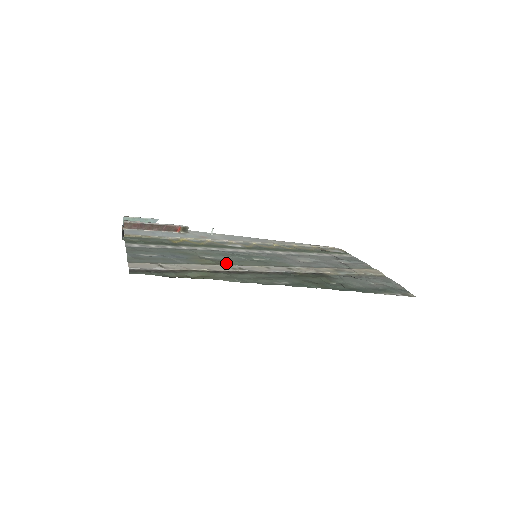
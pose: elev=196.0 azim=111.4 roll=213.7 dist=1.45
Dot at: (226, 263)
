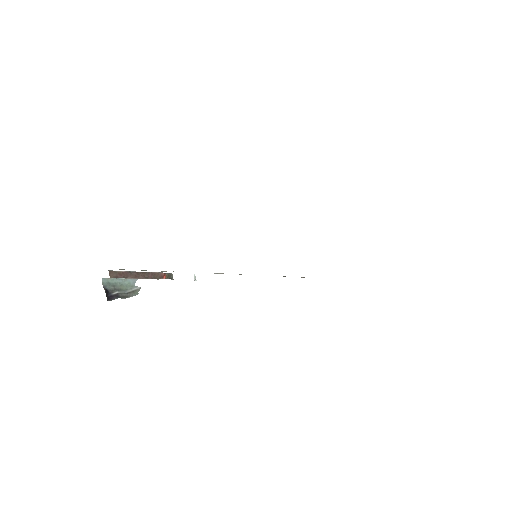
Dot at: occluded
